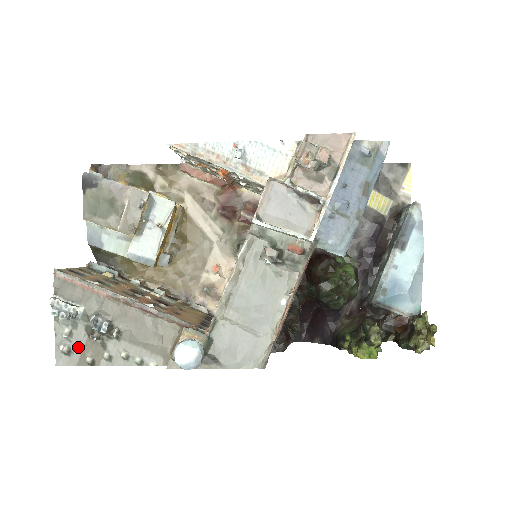
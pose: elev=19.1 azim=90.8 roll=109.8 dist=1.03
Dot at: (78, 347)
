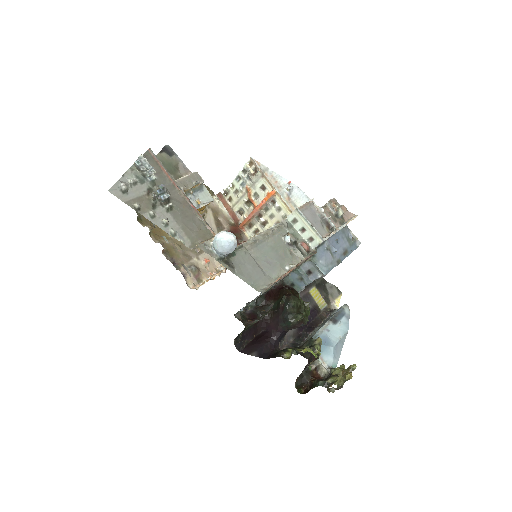
Dot at: (134, 194)
